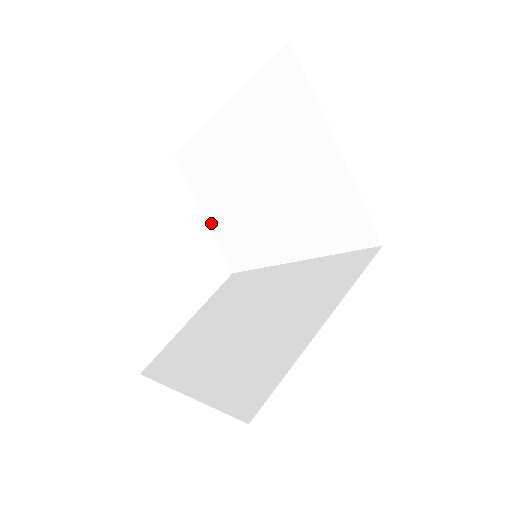
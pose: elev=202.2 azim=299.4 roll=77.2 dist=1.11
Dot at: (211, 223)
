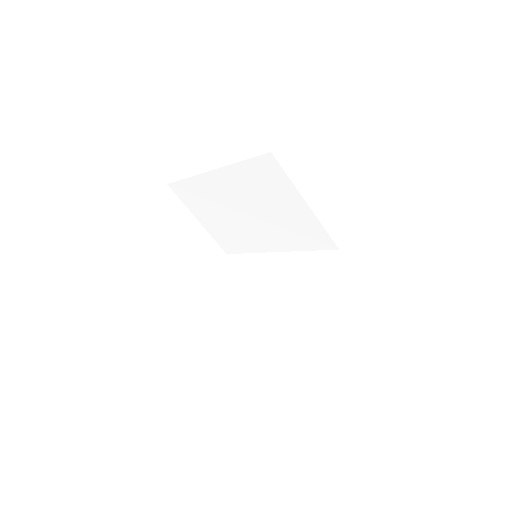
Dot at: (206, 226)
